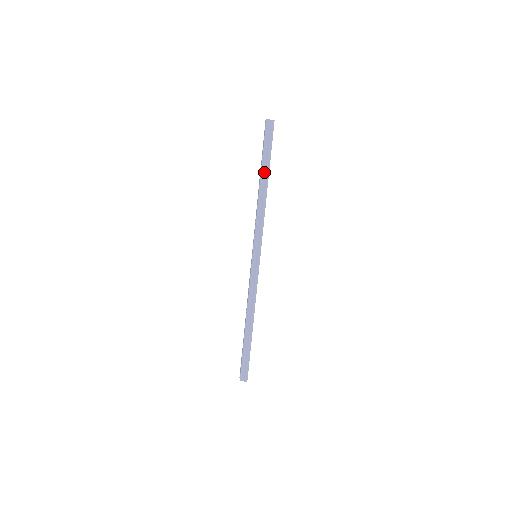
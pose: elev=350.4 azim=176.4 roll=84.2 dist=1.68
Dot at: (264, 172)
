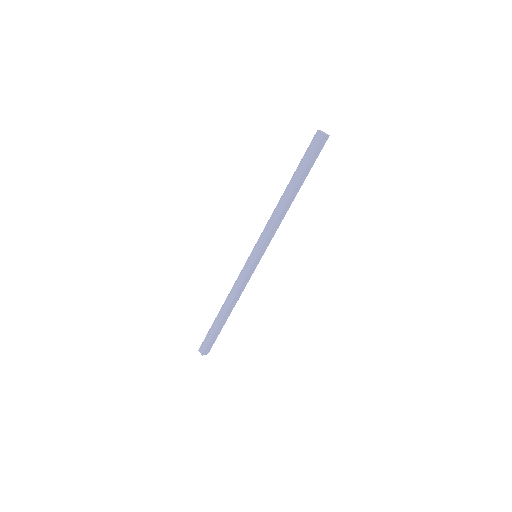
Dot at: (294, 181)
